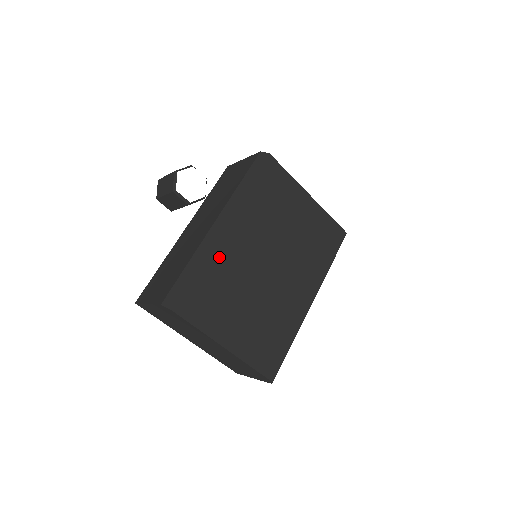
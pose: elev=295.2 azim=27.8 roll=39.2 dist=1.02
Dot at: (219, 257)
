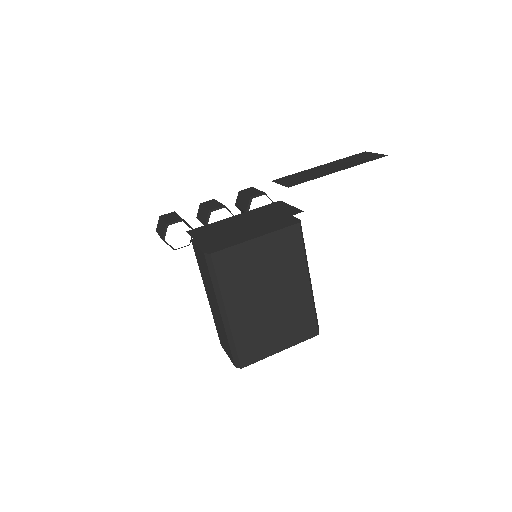
Dot at: (240, 328)
